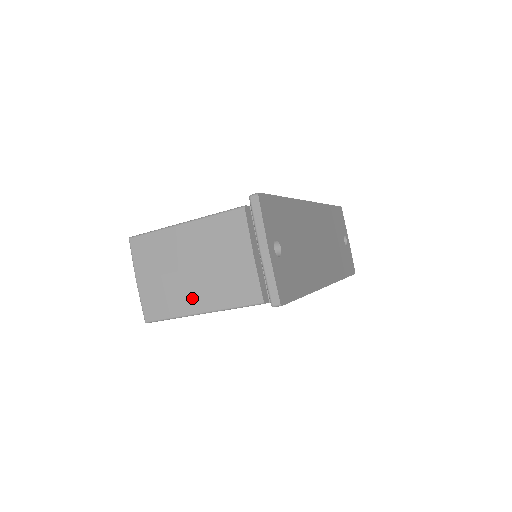
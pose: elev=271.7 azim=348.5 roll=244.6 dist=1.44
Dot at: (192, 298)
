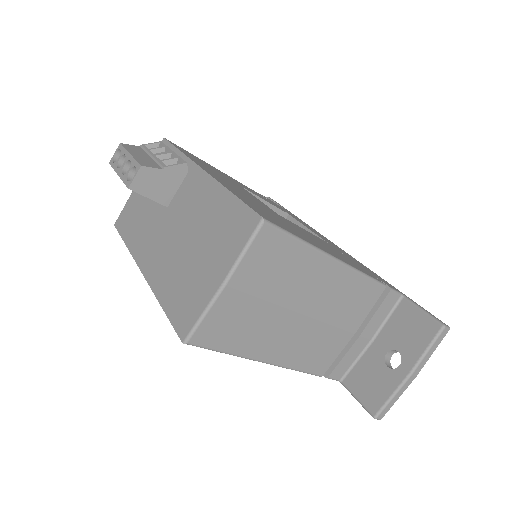
Dot at: (271, 344)
